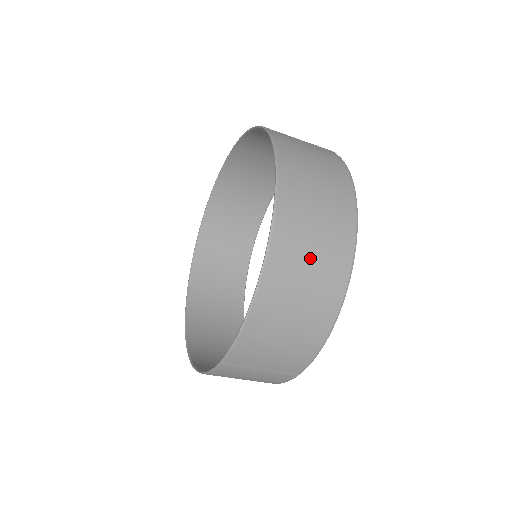
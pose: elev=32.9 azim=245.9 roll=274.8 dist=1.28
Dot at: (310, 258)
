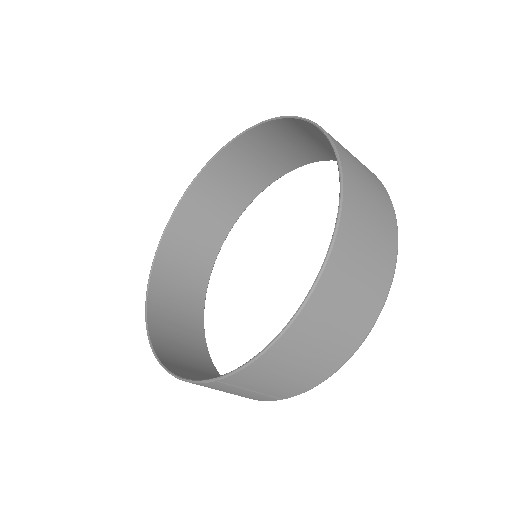
Dot at: (351, 296)
